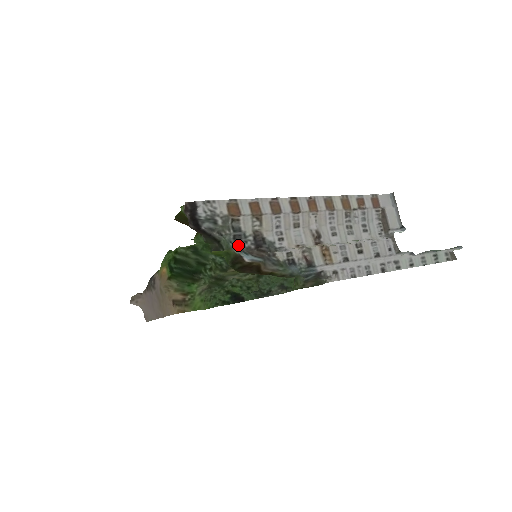
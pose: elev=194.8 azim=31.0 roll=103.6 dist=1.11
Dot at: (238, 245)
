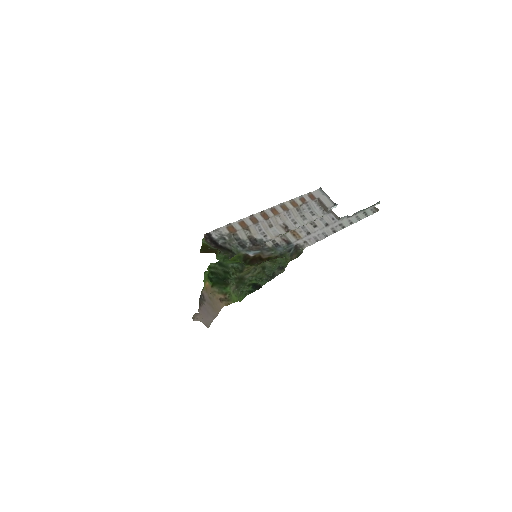
Dot at: (243, 247)
